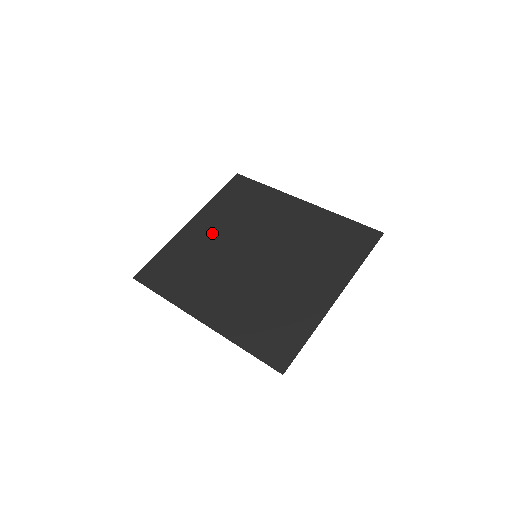
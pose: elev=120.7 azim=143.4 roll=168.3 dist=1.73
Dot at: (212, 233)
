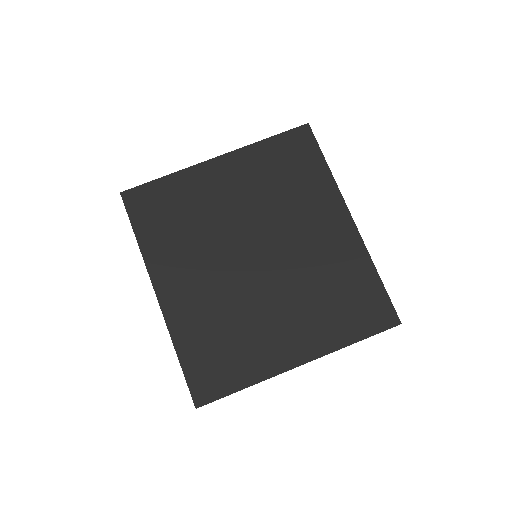
Dot at: (230, 192)
